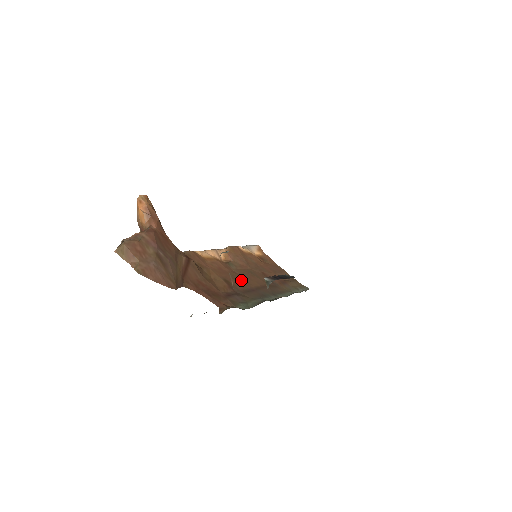
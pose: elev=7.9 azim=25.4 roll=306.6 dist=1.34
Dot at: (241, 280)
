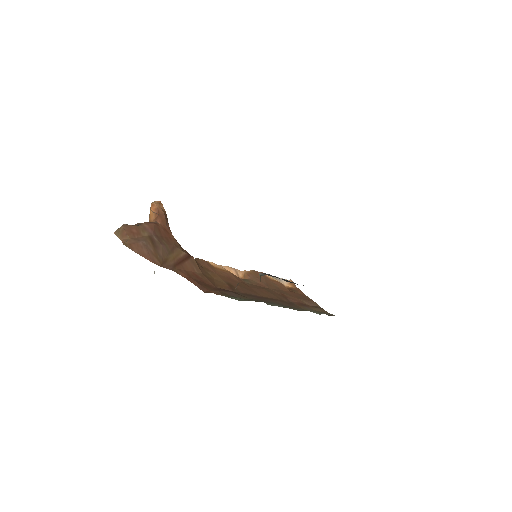
Dot at: (249, 289)
